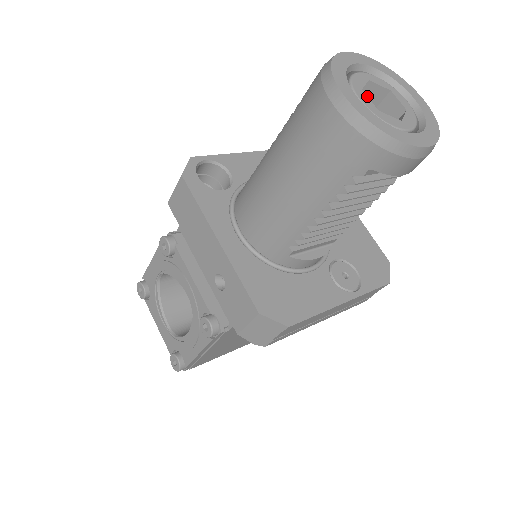
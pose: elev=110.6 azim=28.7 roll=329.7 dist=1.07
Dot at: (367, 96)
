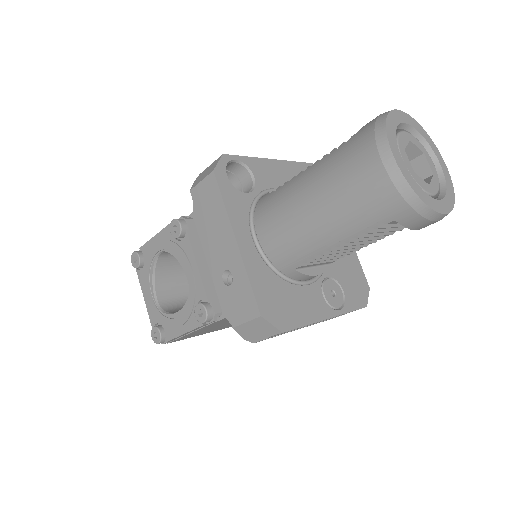
Dot at: occluded
